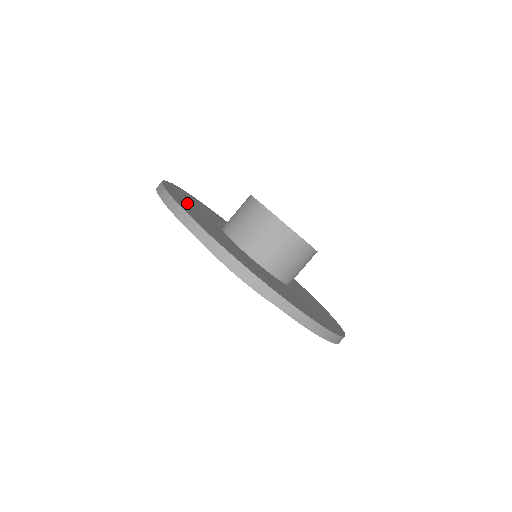
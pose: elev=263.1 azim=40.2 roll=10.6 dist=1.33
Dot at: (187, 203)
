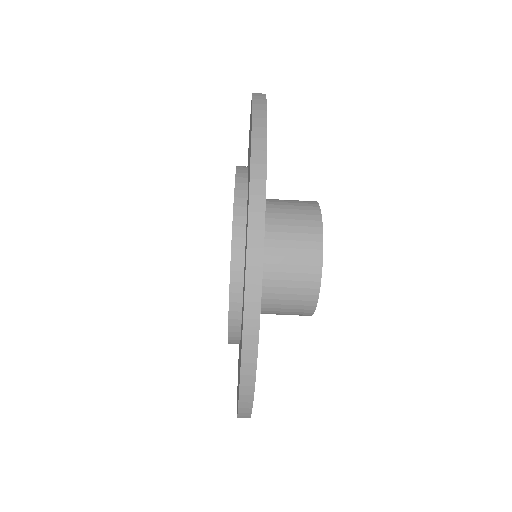
Dot at: occluded
